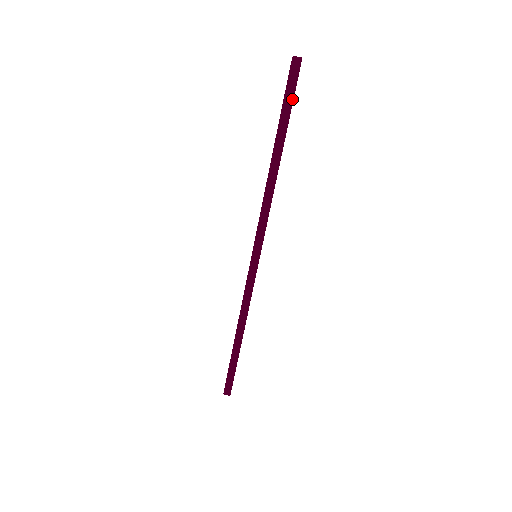
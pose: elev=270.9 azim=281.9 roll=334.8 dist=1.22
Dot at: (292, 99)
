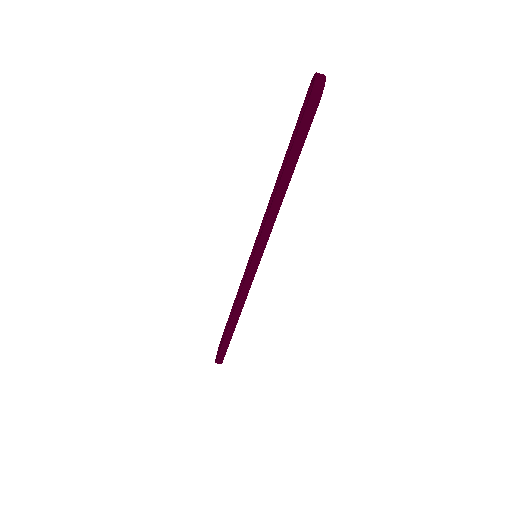
Dot at: (310, 124)
